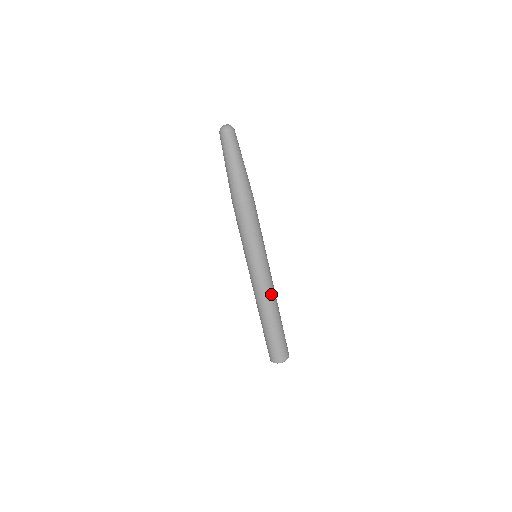
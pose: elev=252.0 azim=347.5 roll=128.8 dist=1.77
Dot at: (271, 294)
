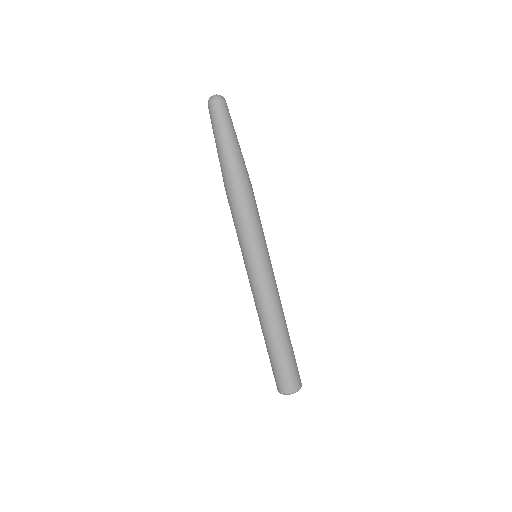
Dot at: (278, 302)
